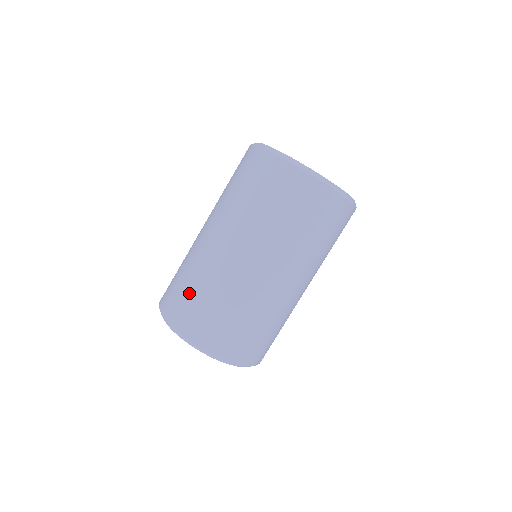
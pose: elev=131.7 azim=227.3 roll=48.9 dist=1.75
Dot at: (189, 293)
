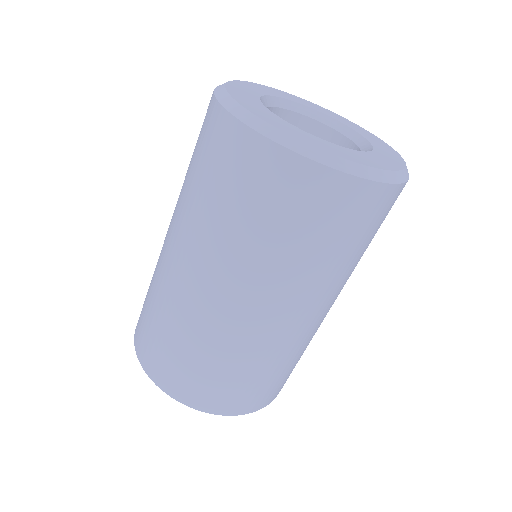
Dot at: (151, 324)
